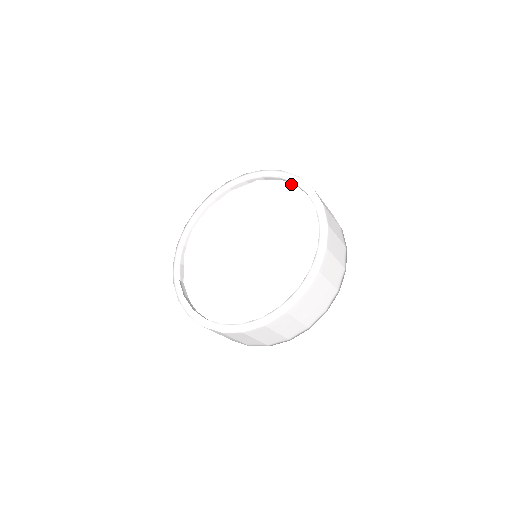
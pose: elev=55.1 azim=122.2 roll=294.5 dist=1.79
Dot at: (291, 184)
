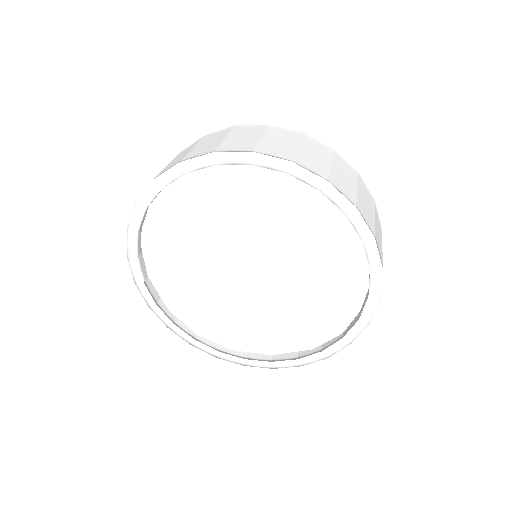
Dot at: occluded
